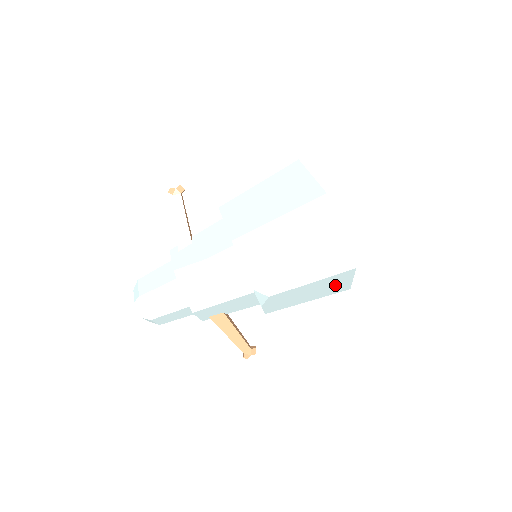
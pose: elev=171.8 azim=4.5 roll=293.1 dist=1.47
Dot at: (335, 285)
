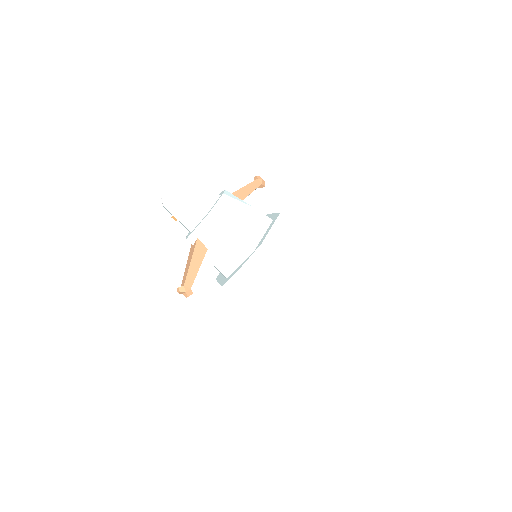
Dot at: (289, 316)
